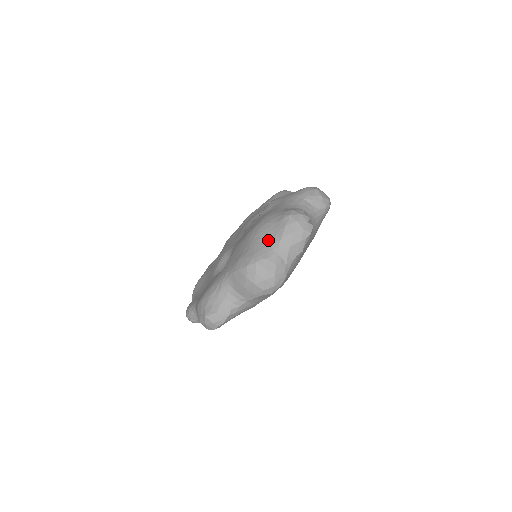
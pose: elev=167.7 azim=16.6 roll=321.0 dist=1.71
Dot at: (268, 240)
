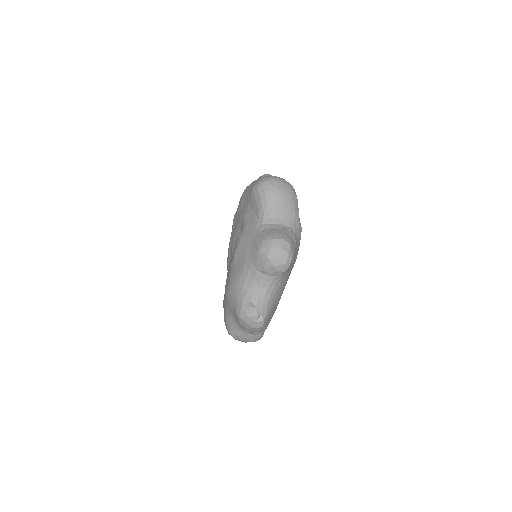
Dot at: (234, 321)
